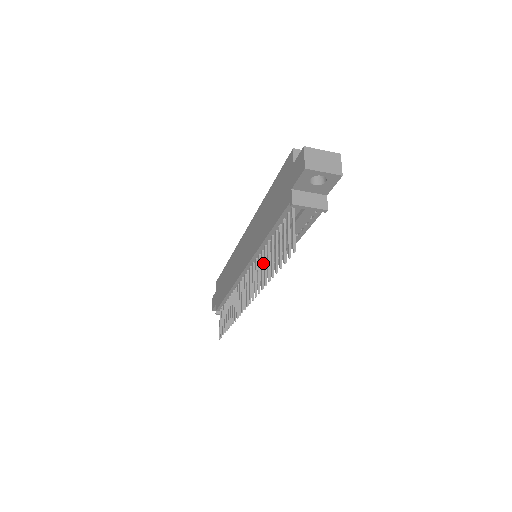
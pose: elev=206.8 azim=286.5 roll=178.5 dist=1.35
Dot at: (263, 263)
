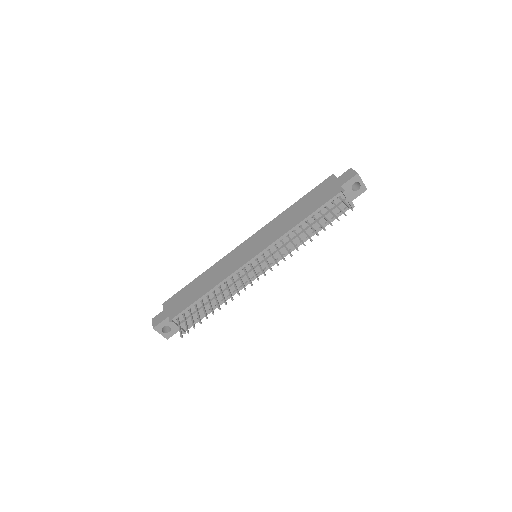
Dot at: occluded
